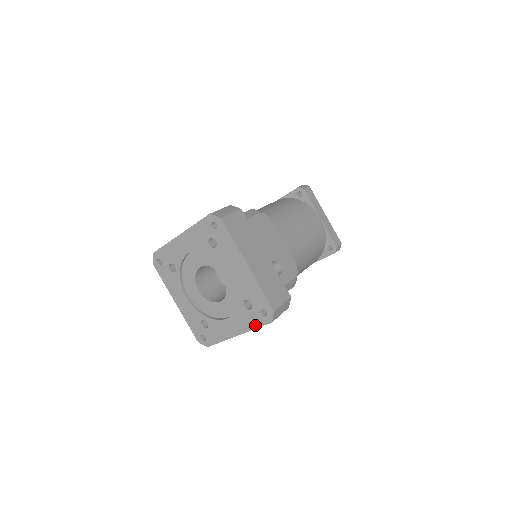
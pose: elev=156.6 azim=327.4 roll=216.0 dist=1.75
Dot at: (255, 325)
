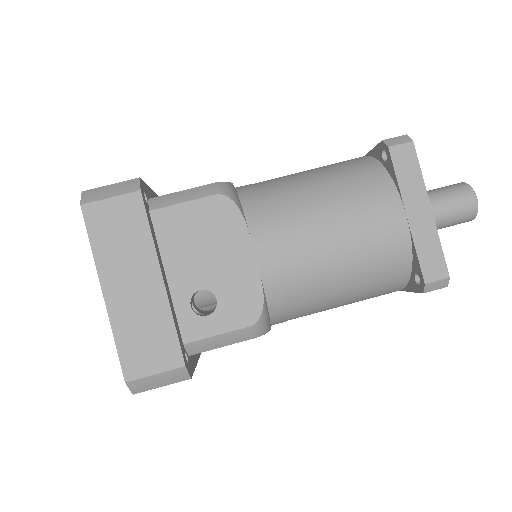
Dot at: occluded
